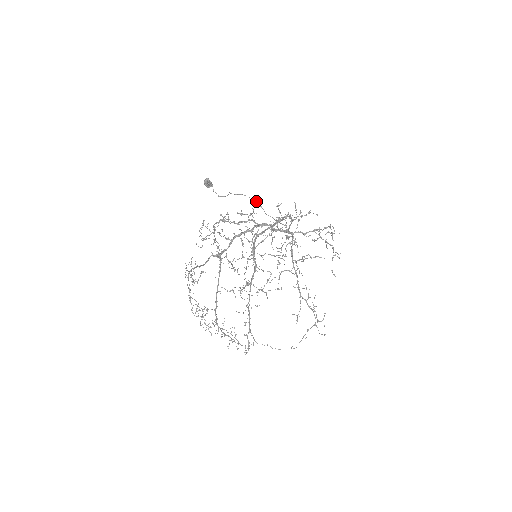
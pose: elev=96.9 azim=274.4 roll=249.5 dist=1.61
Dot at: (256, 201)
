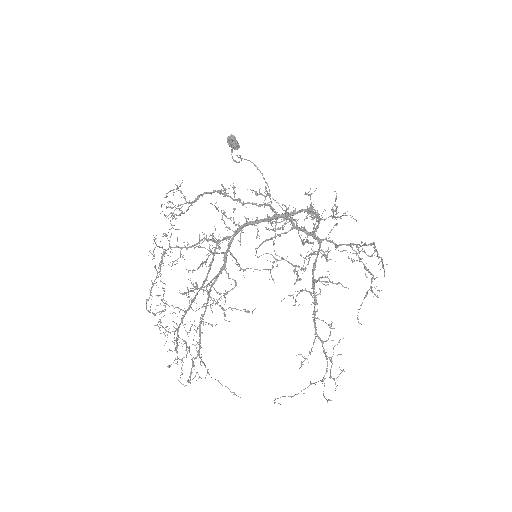
Dot at: (262, 173)
